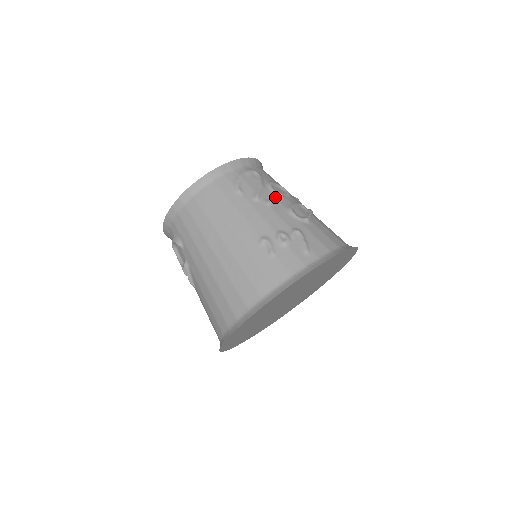
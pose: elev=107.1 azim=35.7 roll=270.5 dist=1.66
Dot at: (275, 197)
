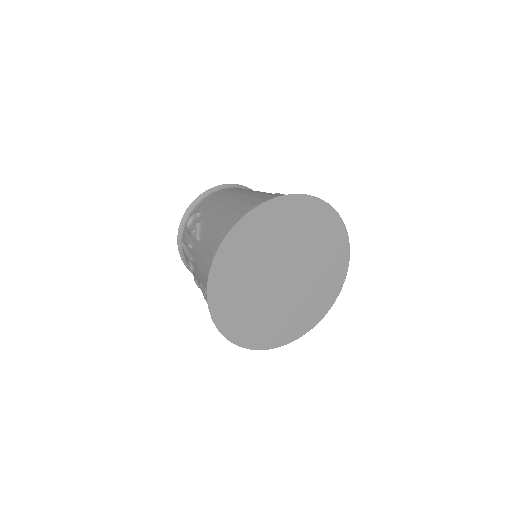
Dot at: occluded
